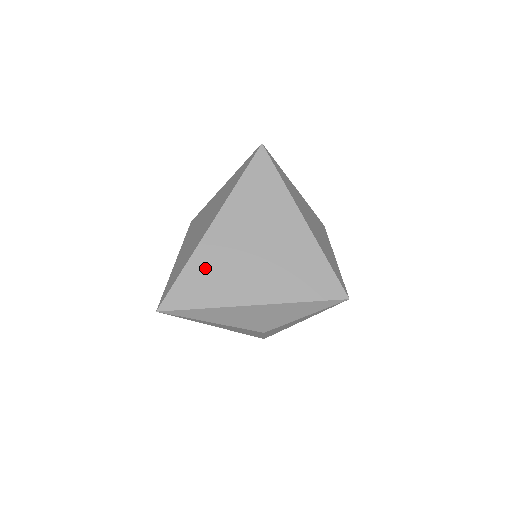
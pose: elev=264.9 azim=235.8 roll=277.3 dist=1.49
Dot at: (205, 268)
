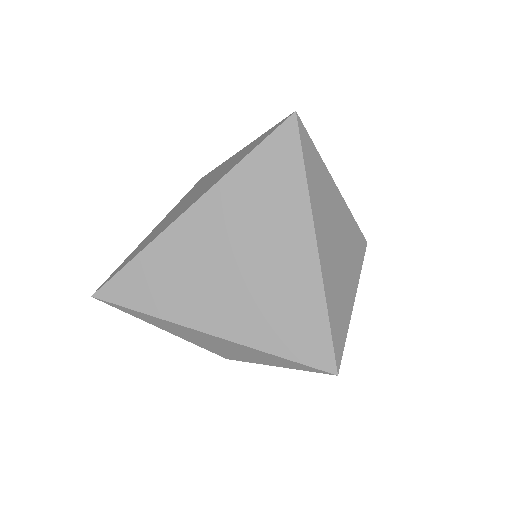
Dot at: (163, 264)
